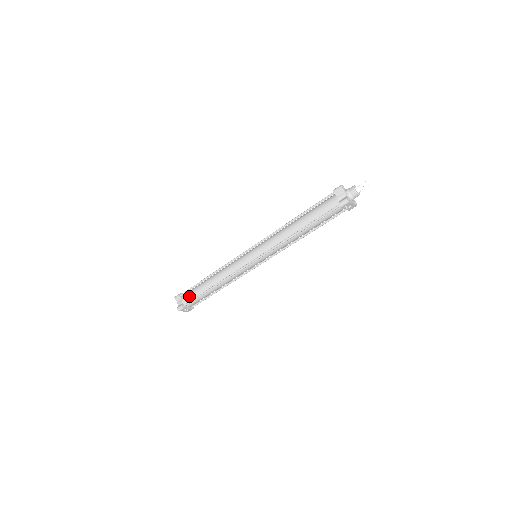
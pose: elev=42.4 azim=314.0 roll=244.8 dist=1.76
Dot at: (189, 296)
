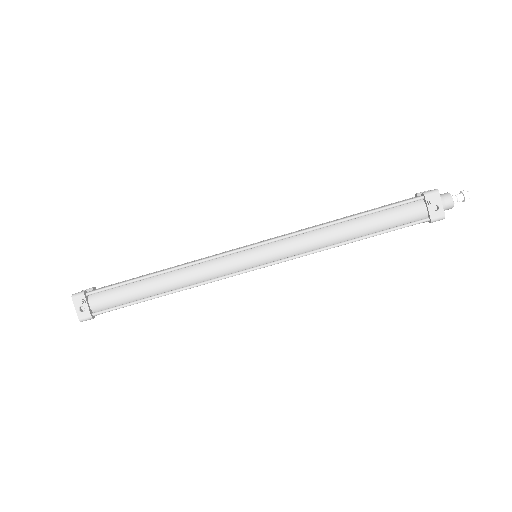
Dot at: (109, 285)
